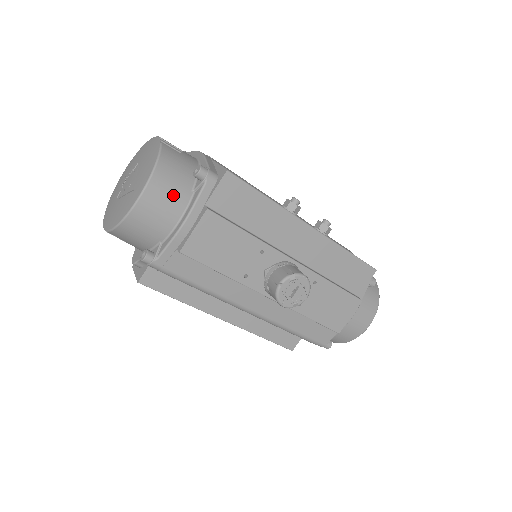
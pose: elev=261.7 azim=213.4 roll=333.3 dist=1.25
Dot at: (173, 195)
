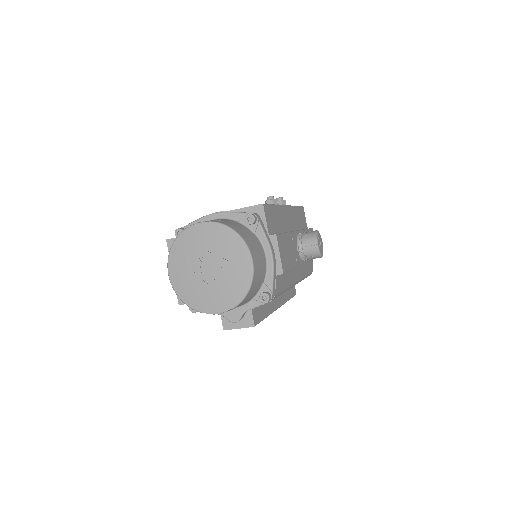
Dot at: (256, 245)
